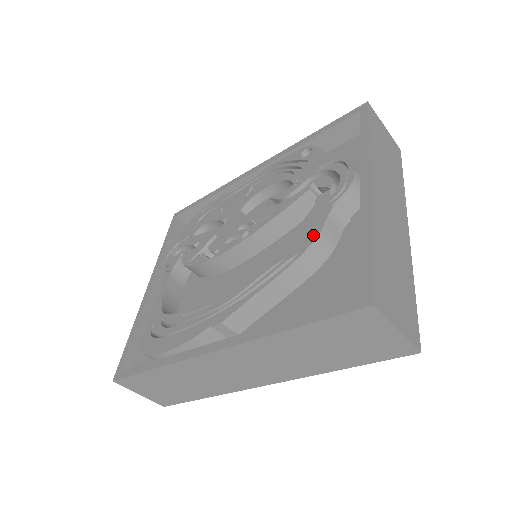
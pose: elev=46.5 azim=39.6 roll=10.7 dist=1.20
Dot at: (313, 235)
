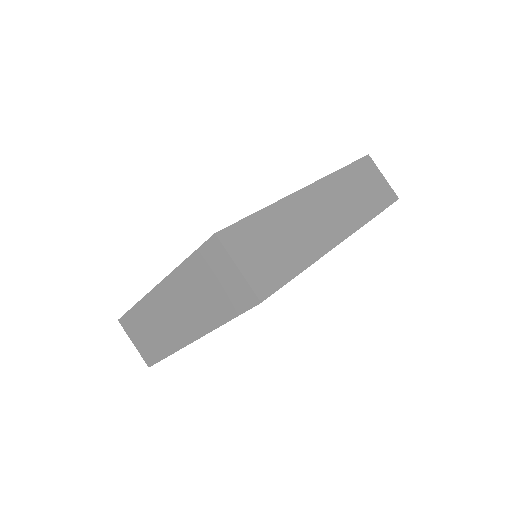
Dot at: occluded
